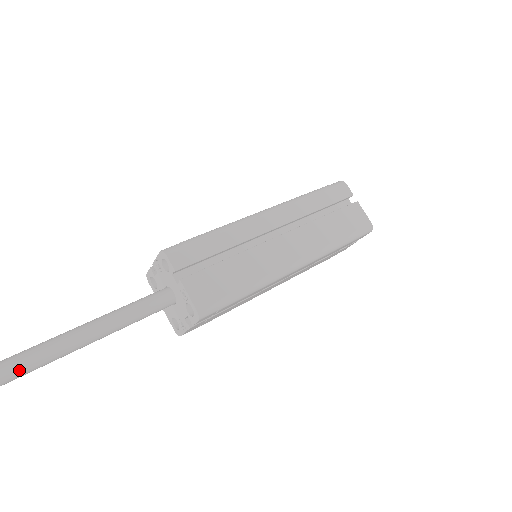
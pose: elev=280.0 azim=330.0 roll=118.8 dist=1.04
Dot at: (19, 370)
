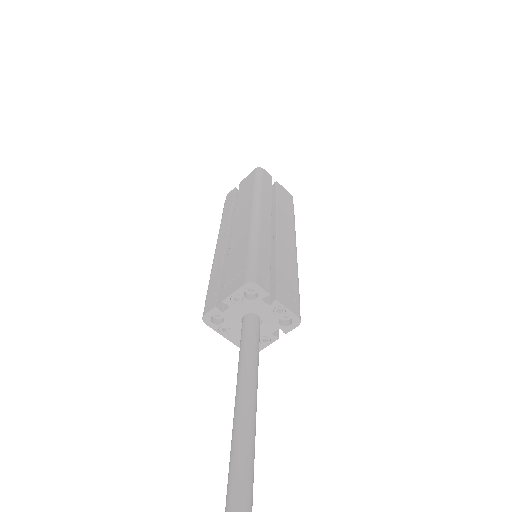
Dot at: (254, 455)
